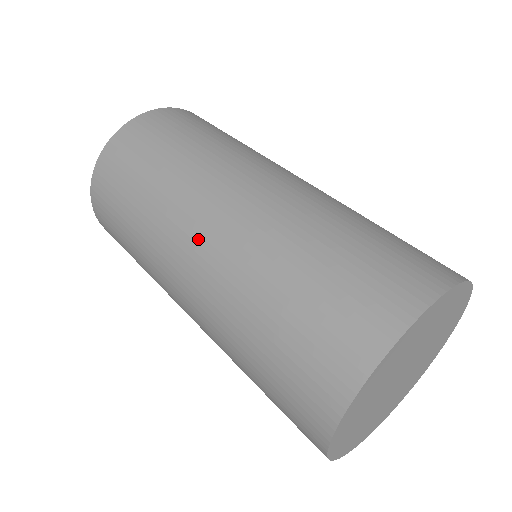
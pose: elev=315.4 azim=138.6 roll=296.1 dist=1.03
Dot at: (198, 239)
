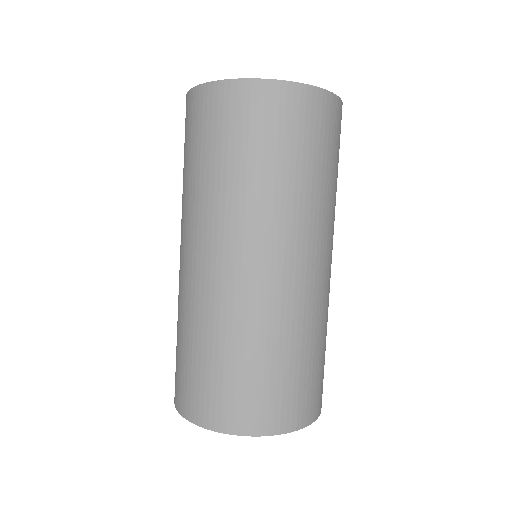
Dot at: (203, 258)
